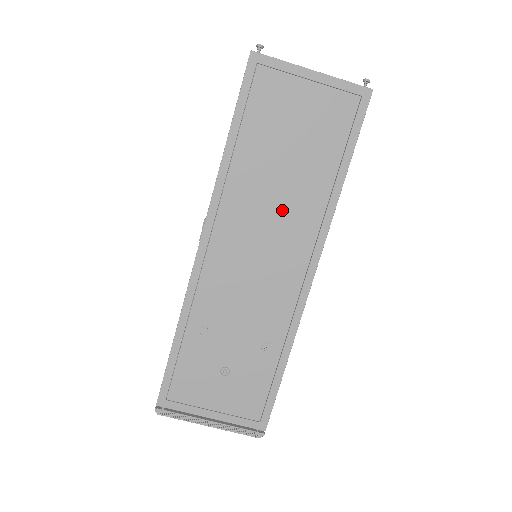
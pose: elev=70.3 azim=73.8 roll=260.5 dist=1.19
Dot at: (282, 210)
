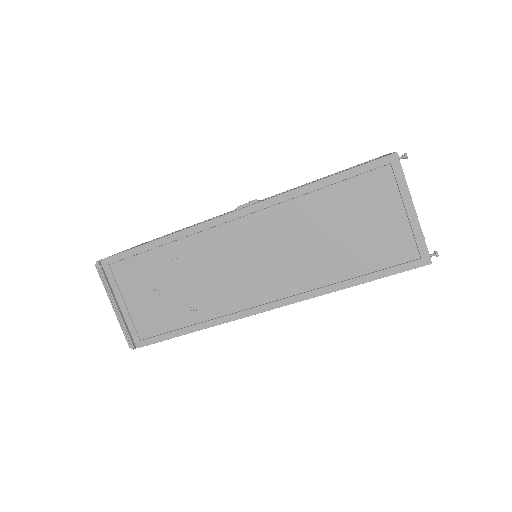
Dot at: (296, 256)
